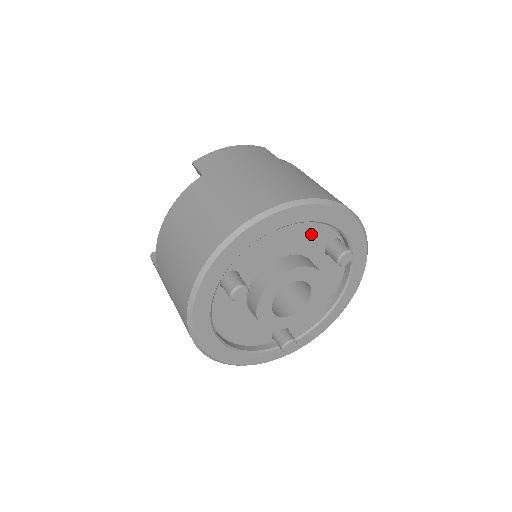
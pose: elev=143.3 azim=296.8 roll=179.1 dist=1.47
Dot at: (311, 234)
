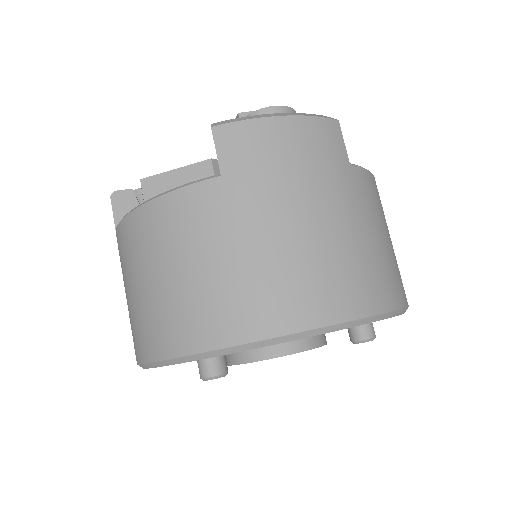
Dot at: occluded
